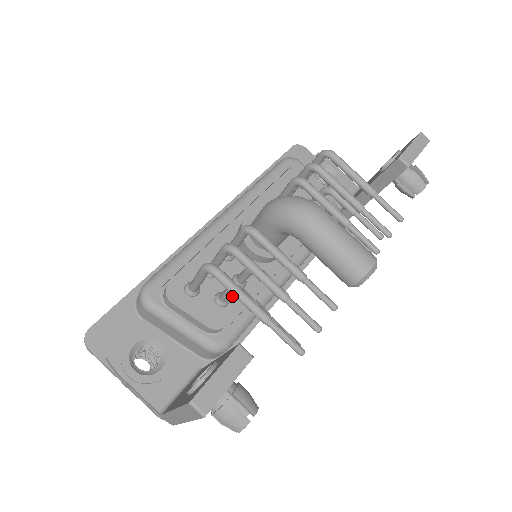
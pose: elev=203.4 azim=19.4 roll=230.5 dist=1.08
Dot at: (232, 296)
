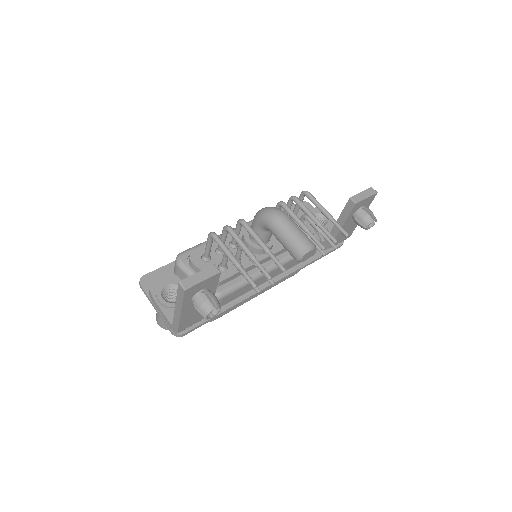
Dot at: (230, 267)
